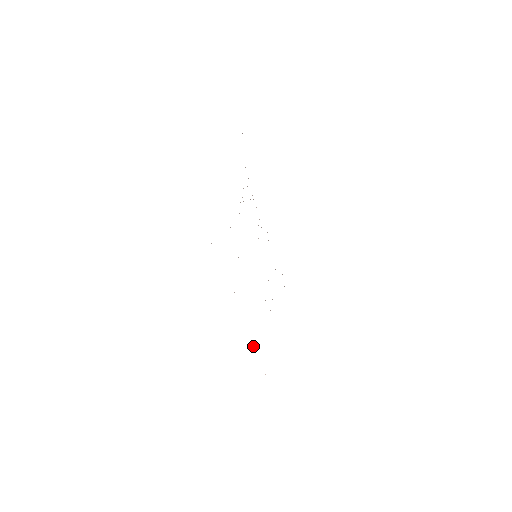
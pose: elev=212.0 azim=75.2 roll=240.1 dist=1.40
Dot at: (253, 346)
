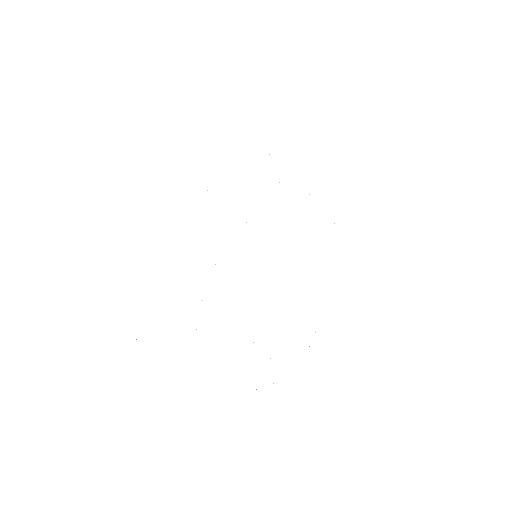
Dot at: occluded
